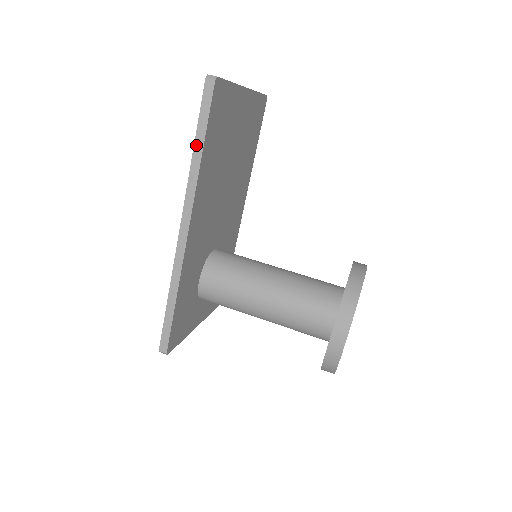
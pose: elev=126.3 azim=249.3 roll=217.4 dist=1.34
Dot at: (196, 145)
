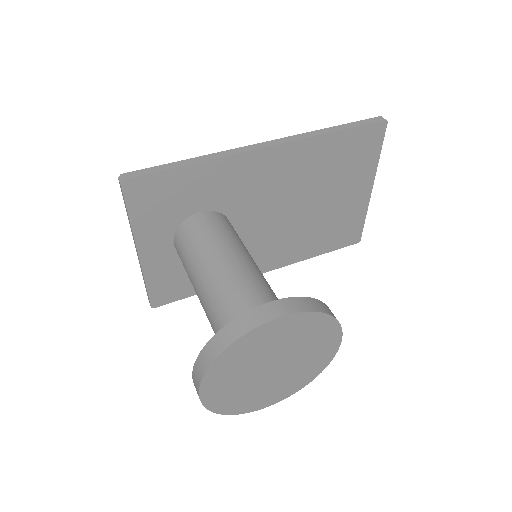
Dot at: (335, 127)
